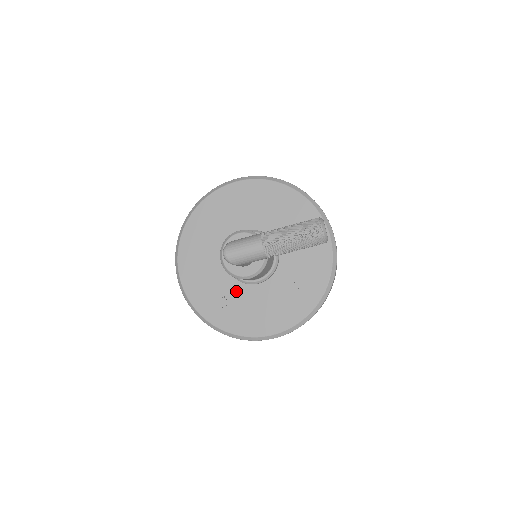
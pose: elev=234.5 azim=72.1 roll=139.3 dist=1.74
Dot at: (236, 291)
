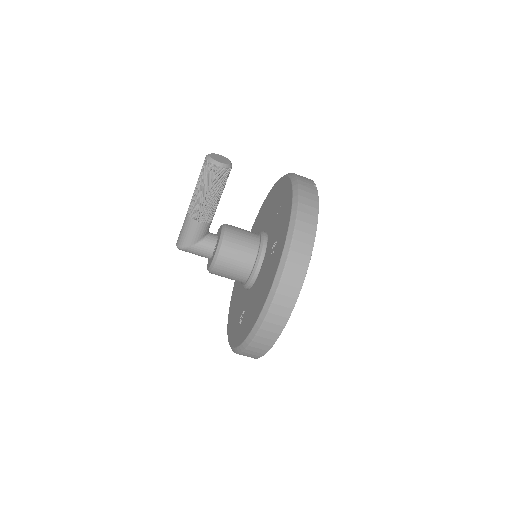
Dot at: (247, 300)
